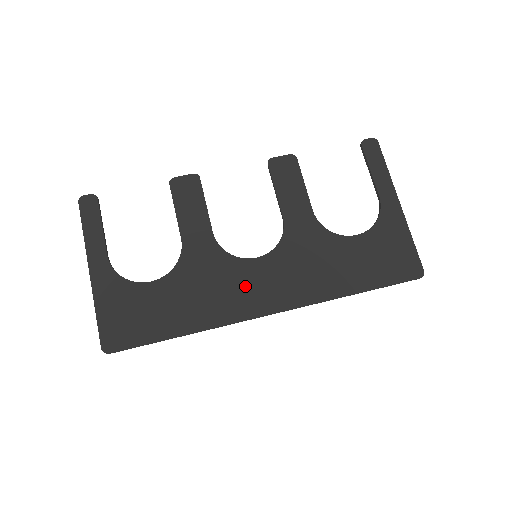
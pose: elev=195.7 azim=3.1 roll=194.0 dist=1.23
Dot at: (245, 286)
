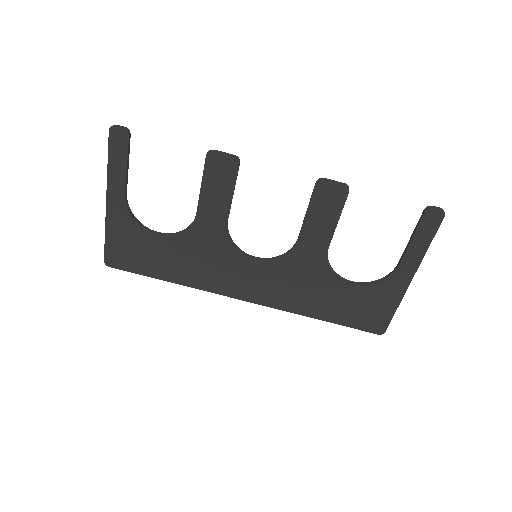
Dot at: (234, 274)
